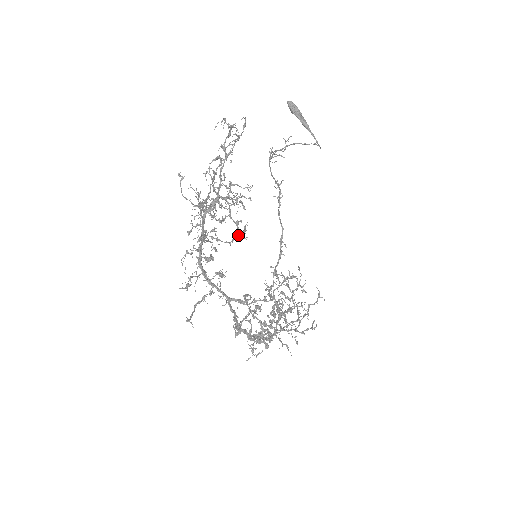
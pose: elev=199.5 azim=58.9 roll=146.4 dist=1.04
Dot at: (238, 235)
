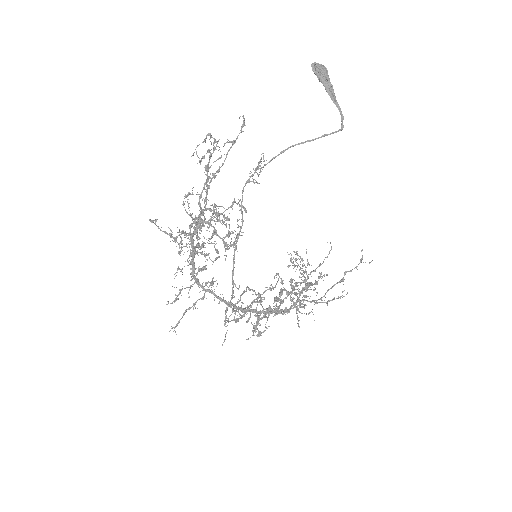
Dot at: (225, 251)
